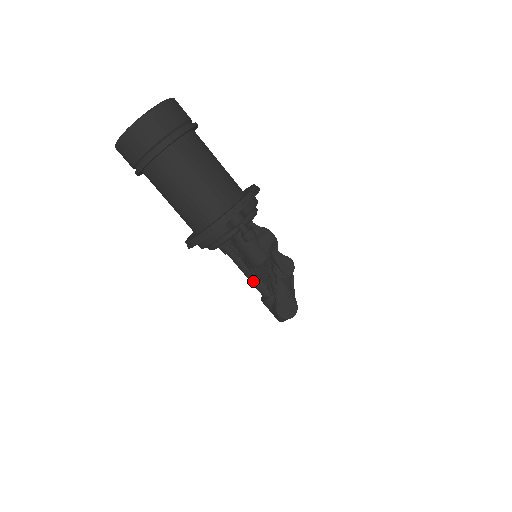
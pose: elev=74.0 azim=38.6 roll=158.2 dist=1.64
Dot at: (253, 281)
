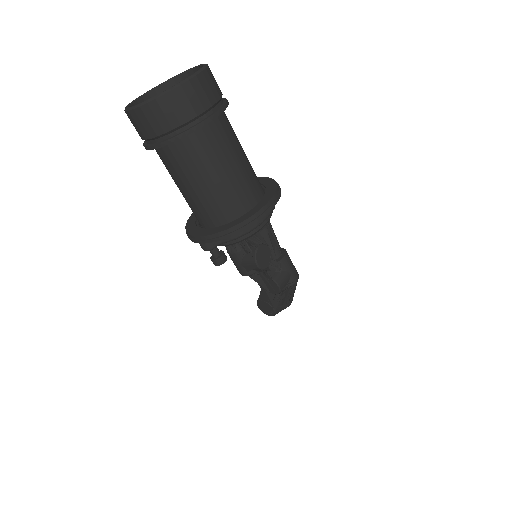
Dot at: occluded
